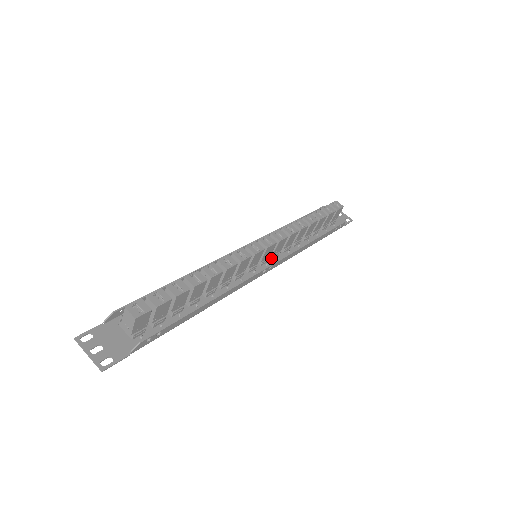
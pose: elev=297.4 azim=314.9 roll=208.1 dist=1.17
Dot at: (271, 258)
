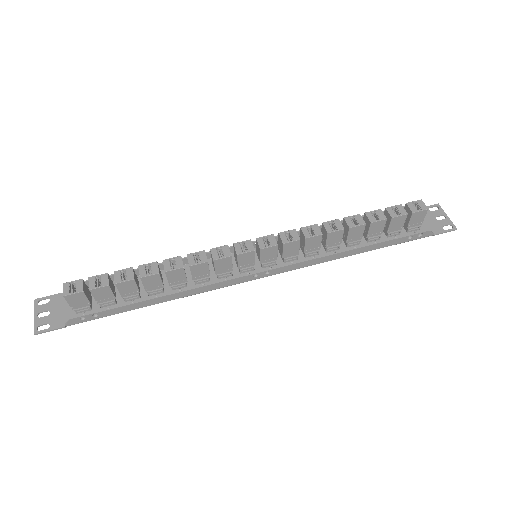
Dot at: (283, 261)
